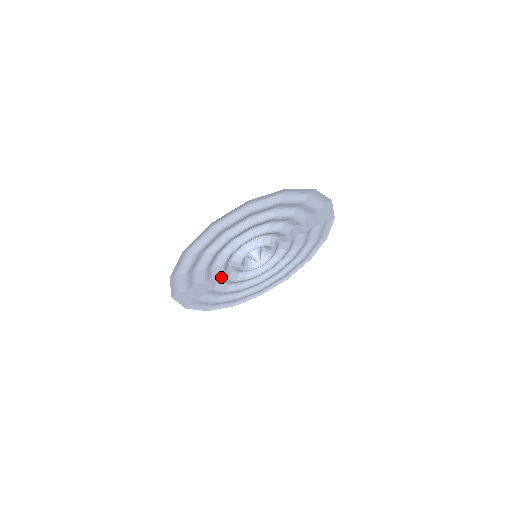
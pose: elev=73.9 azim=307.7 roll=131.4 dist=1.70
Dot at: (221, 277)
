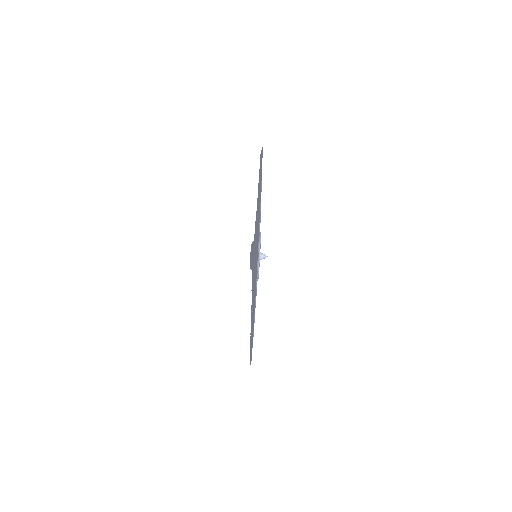
Dot at: occluded
